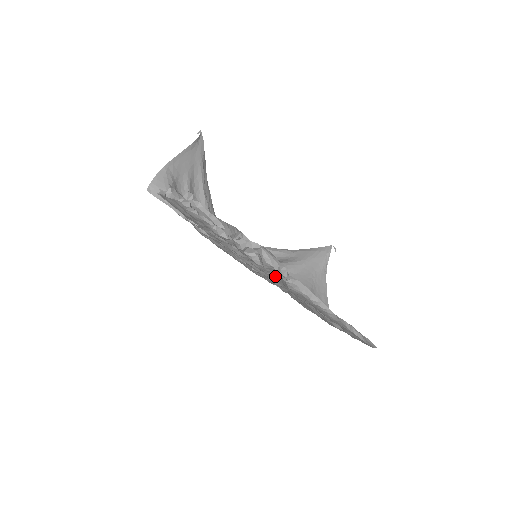
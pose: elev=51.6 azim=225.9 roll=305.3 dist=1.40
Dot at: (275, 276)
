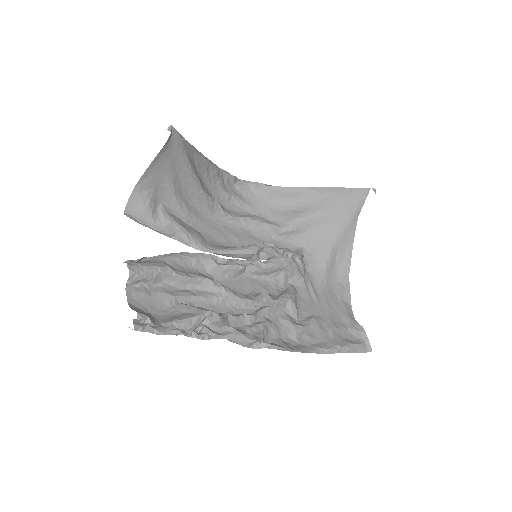
Dot at: (254, 330)
